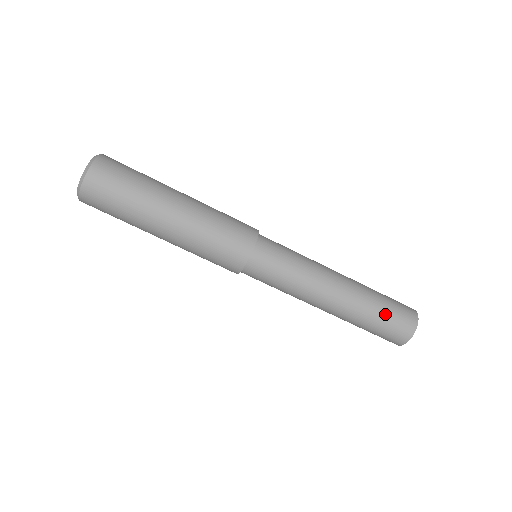
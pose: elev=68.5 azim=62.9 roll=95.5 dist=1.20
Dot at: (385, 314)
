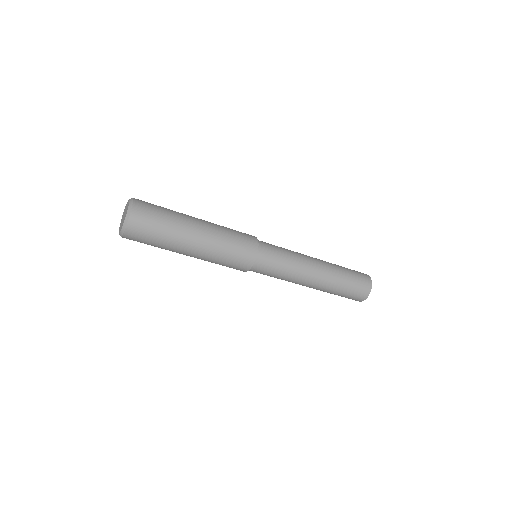
Dot at: (351, 278)
